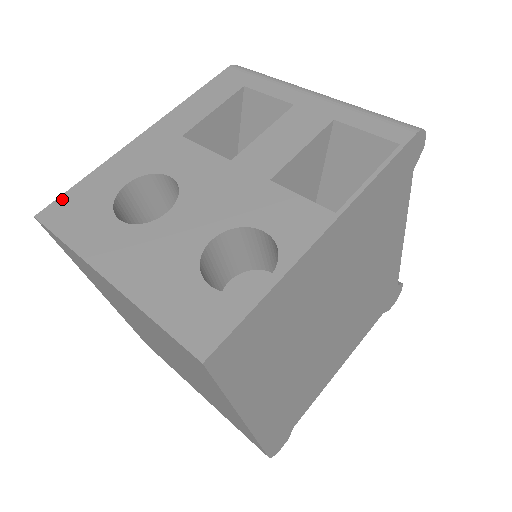
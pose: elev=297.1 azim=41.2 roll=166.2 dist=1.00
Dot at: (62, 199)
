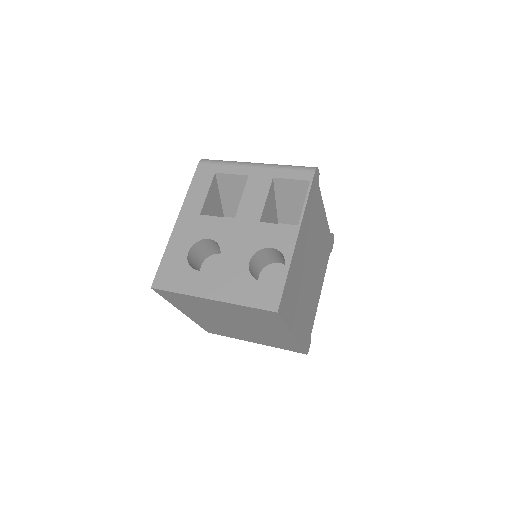
Dot at: (159, 273)
